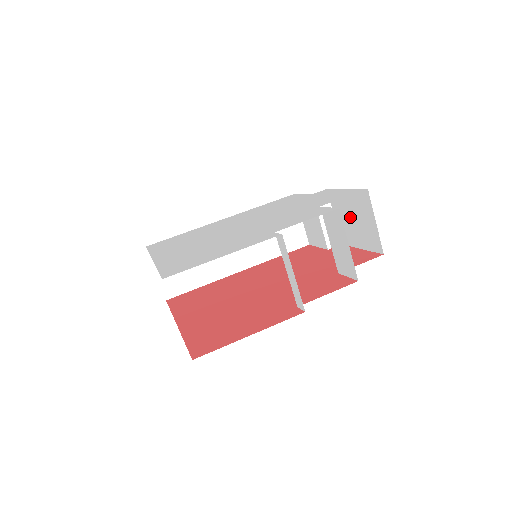
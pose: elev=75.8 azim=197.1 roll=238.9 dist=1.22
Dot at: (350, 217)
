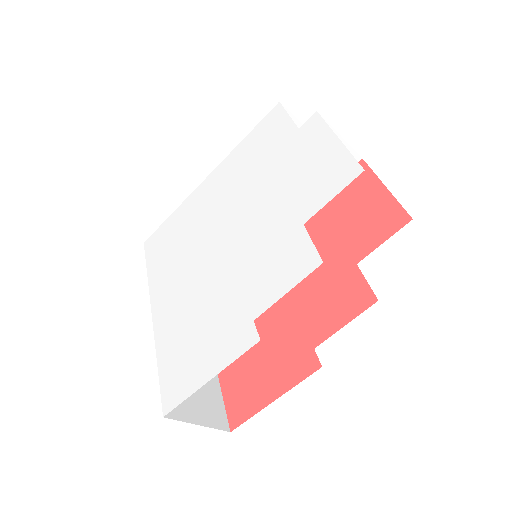
Dot at: occluded
